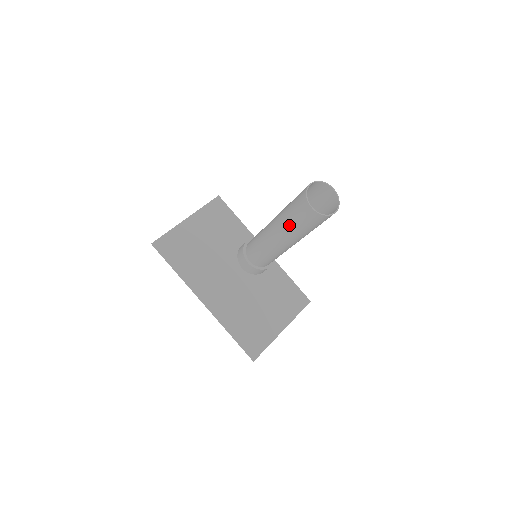
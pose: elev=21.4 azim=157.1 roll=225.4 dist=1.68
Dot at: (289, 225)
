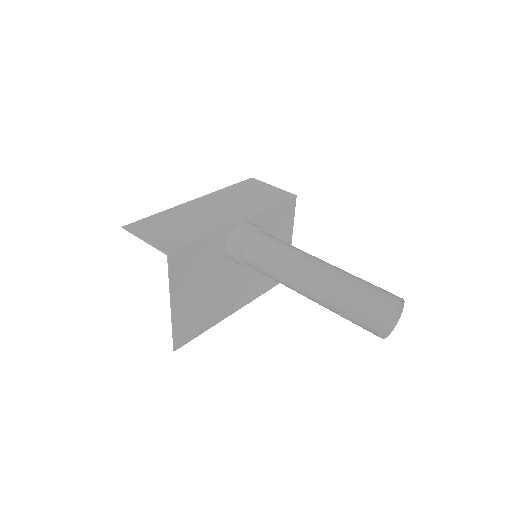
Dot at: occluded
